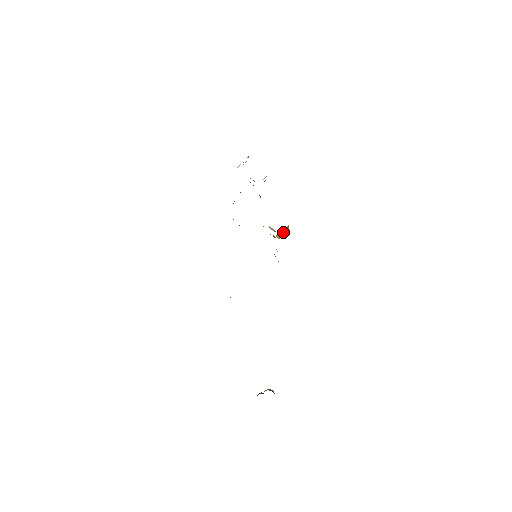
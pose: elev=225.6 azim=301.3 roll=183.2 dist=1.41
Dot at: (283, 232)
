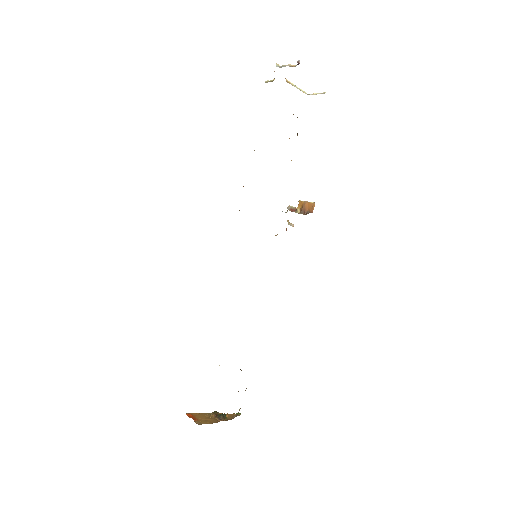
Dot at: (305, 209)
